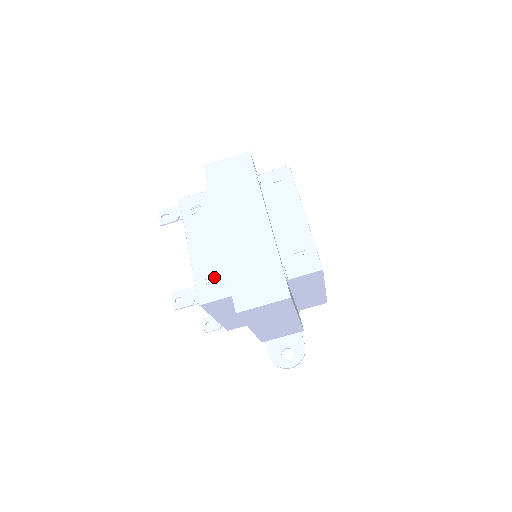
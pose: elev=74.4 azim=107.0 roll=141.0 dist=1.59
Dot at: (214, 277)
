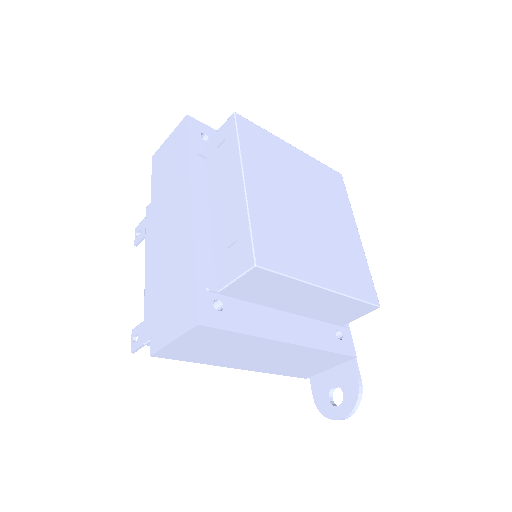
Dot at: occluded
